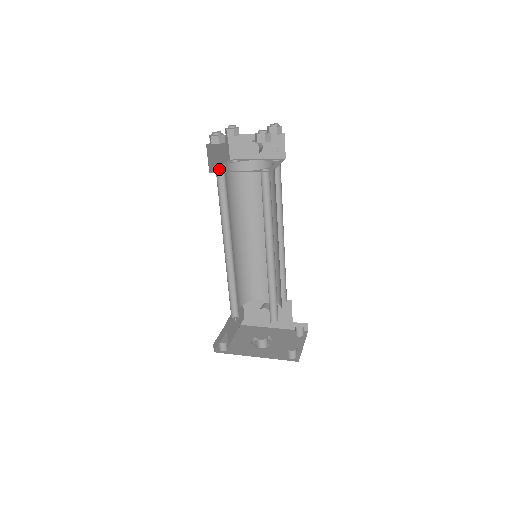
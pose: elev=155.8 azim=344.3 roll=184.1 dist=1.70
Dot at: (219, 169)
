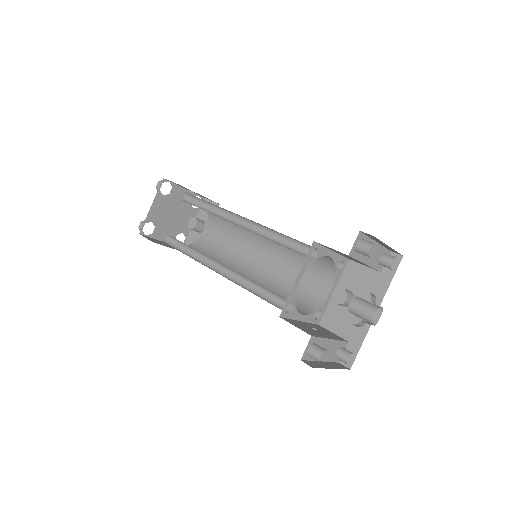
Dot at: (166, 241)
